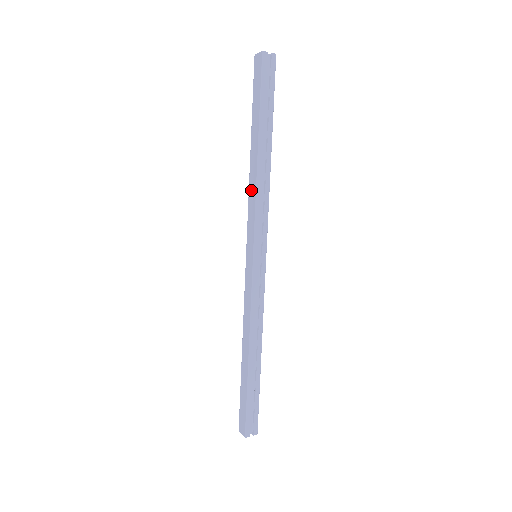
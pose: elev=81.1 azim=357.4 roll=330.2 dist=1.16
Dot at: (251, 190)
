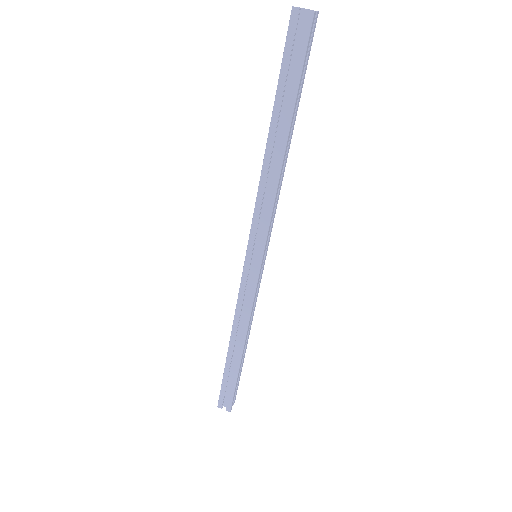
Dot at: occluded
